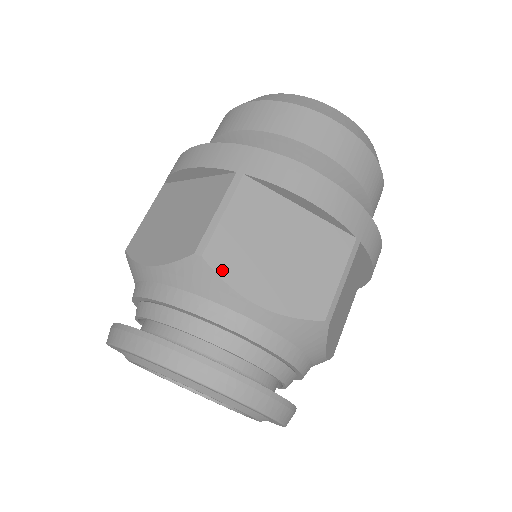
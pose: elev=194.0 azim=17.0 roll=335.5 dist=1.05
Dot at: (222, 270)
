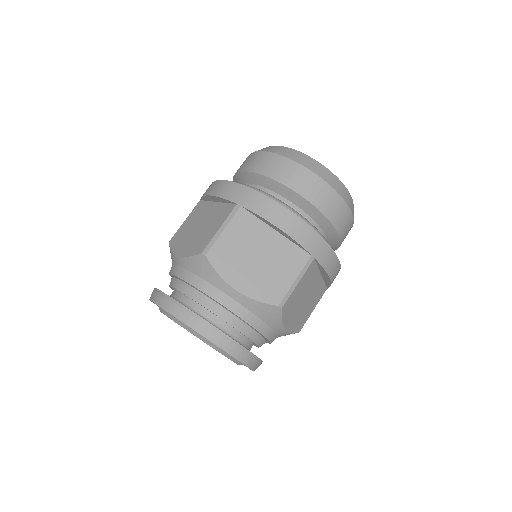
Dot at: (284, 315)
